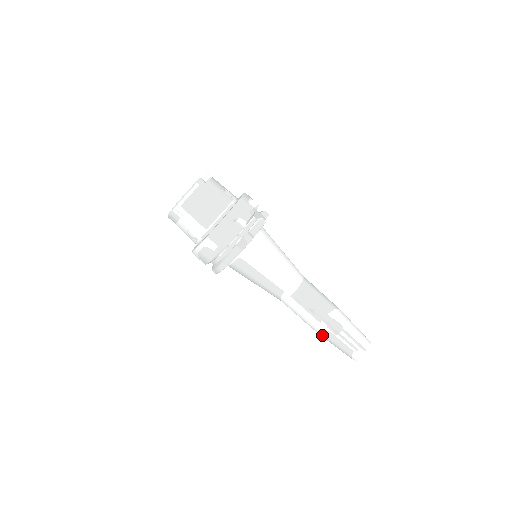
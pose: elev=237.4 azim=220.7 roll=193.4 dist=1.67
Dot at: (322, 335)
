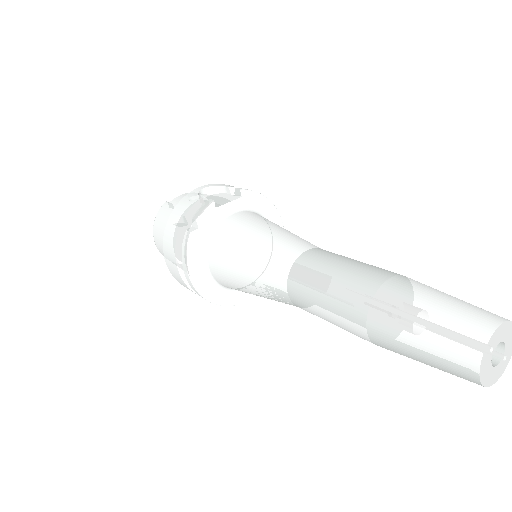
Dot at: (377, 345)
